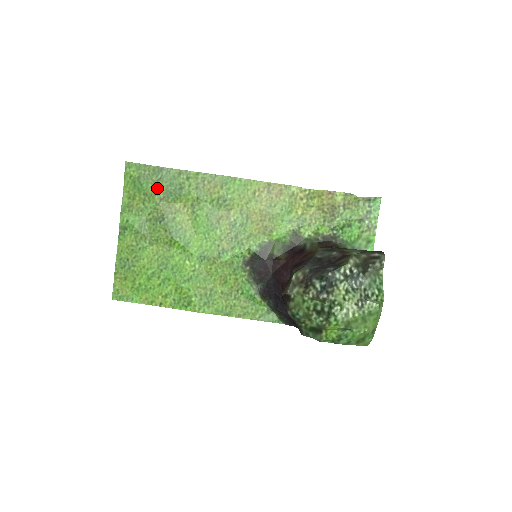
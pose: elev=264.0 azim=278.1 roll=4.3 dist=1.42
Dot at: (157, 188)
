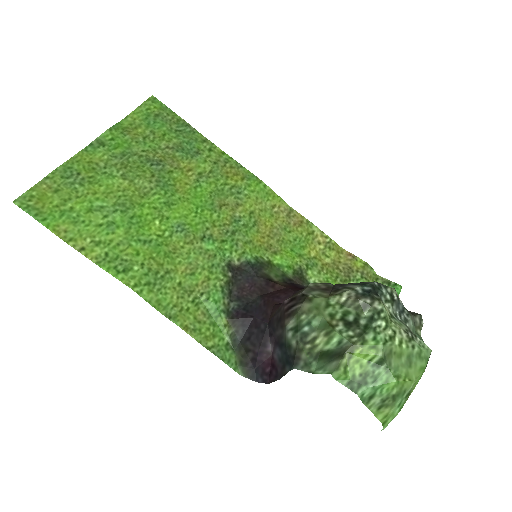
Dot at: (171, 136)
